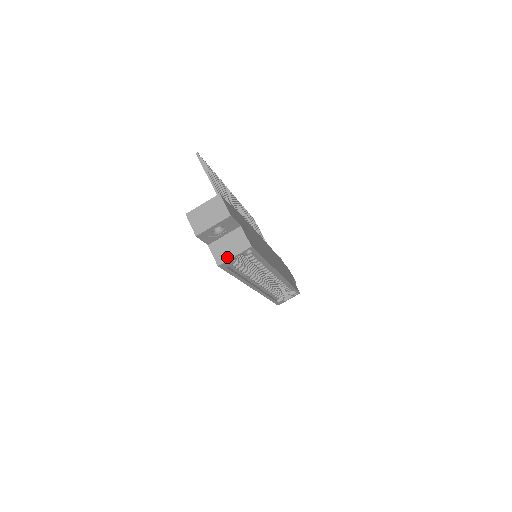
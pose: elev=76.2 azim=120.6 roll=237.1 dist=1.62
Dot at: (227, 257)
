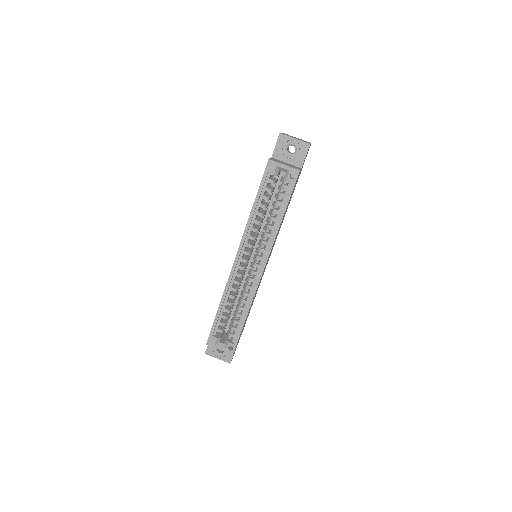
Dot at: (279, 162)
